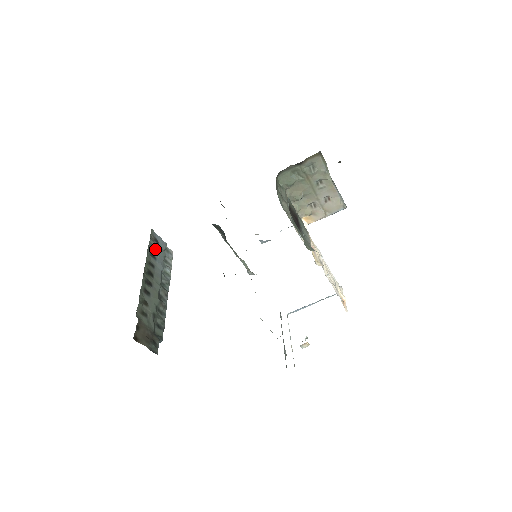
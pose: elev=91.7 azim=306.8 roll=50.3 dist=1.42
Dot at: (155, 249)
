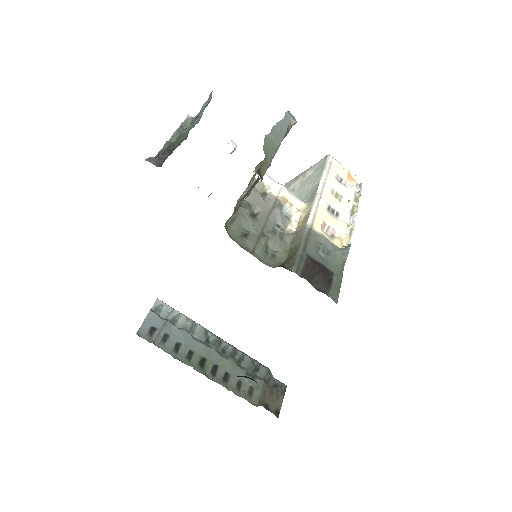
Dot at: (165, 338)
